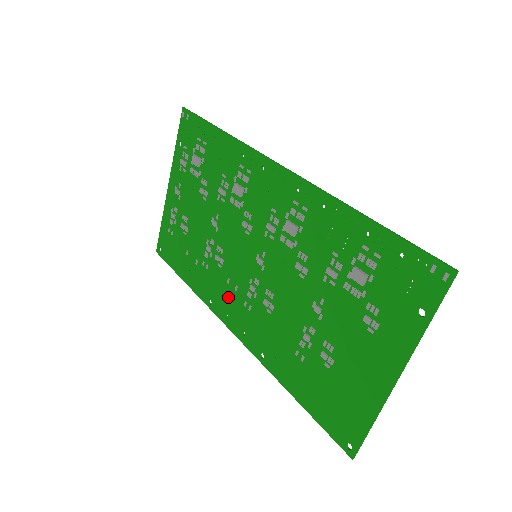
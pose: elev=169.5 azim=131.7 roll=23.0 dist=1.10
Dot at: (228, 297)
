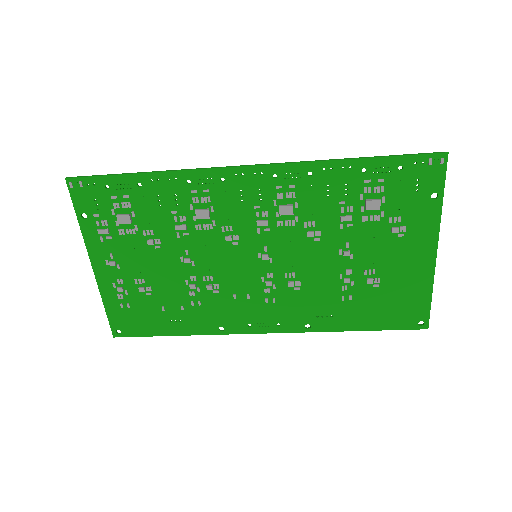
Dot at: (242, 310)
